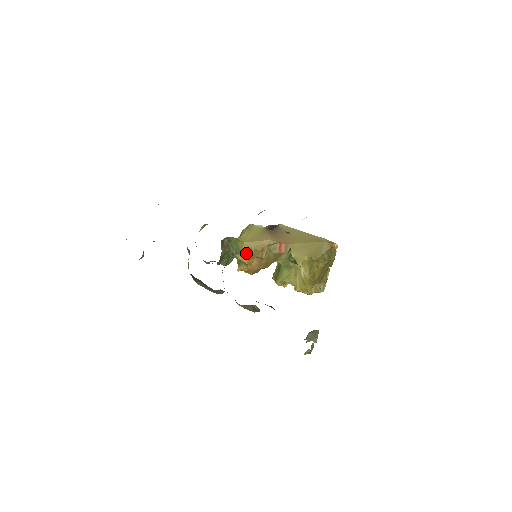
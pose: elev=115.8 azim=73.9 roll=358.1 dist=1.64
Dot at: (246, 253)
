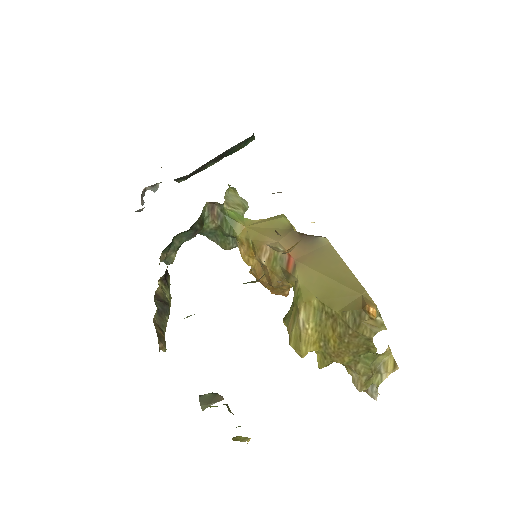
Dot at: (244, 243)
